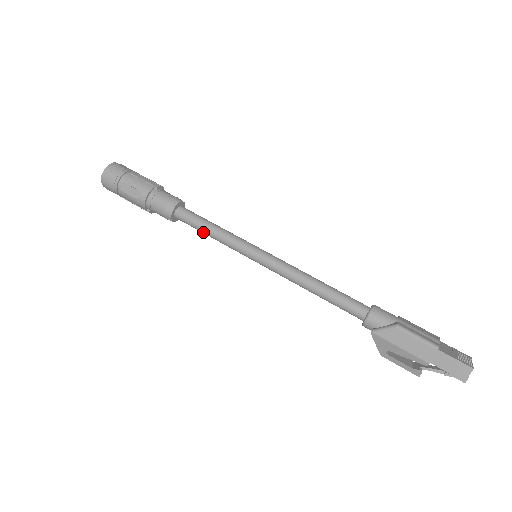
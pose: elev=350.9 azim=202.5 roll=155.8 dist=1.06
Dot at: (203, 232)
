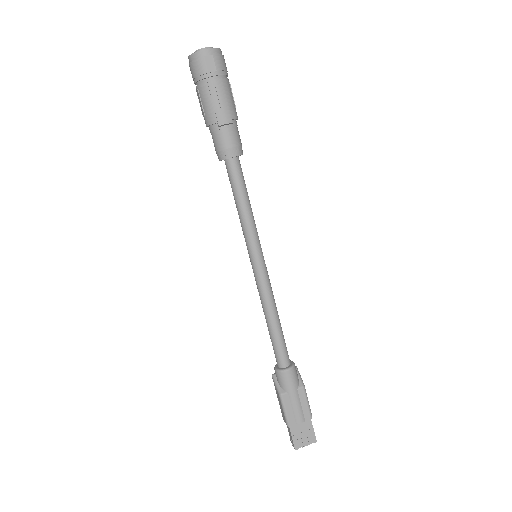
Dot at: (235, 198)
